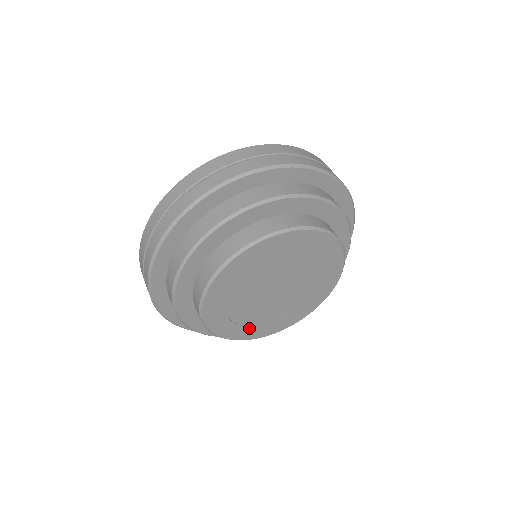
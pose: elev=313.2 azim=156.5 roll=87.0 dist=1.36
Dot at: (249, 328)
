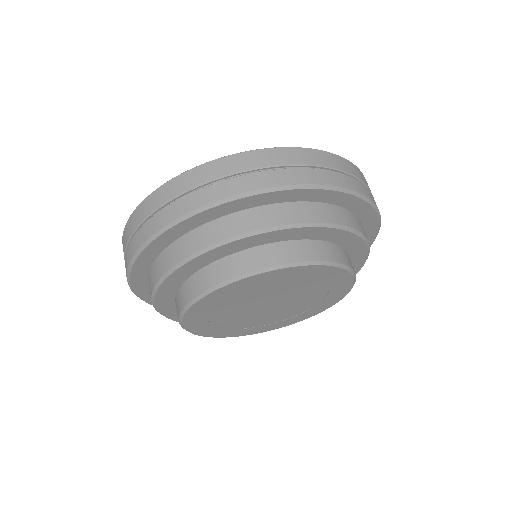
Dot at: (206, 321)
